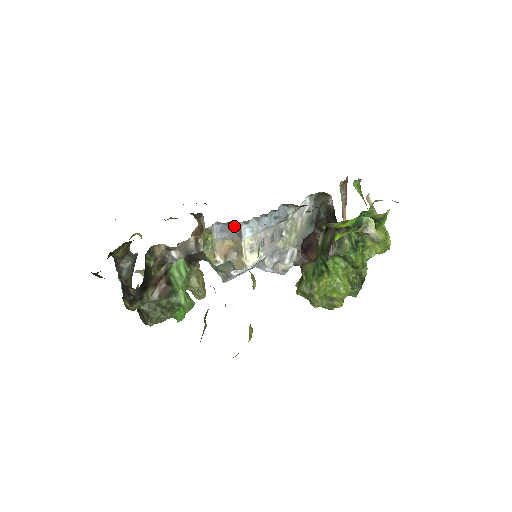
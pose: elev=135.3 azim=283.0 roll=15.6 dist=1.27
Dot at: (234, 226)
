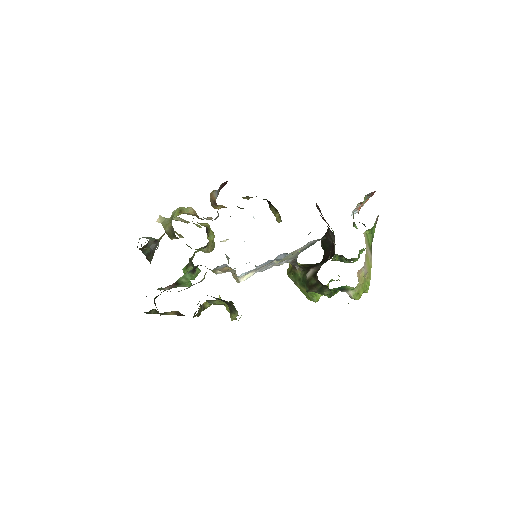
Dot at: occluded
